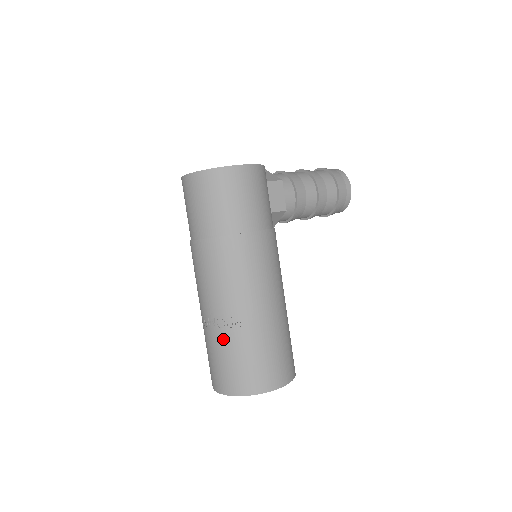
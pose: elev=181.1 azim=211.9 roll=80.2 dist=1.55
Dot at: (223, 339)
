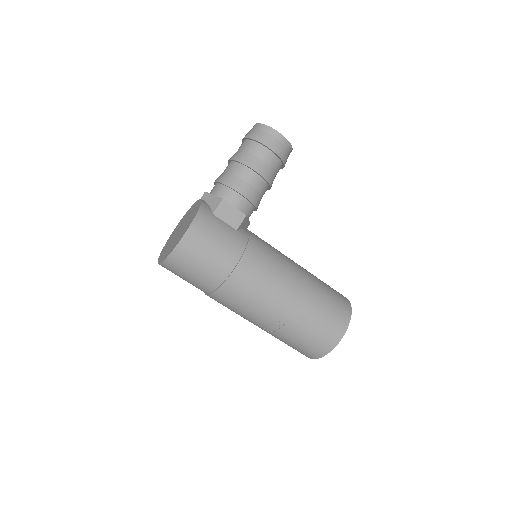
Dot at: (281, 336)
